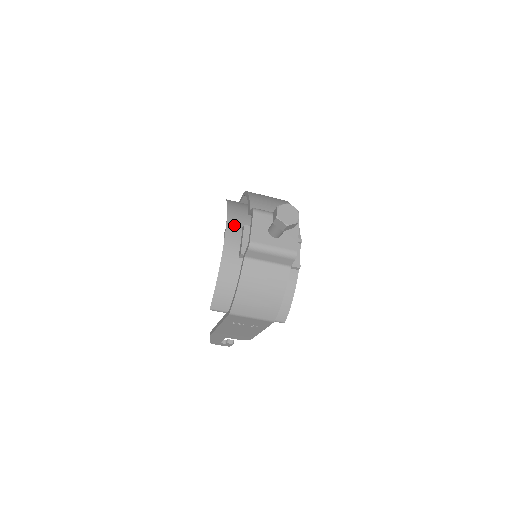
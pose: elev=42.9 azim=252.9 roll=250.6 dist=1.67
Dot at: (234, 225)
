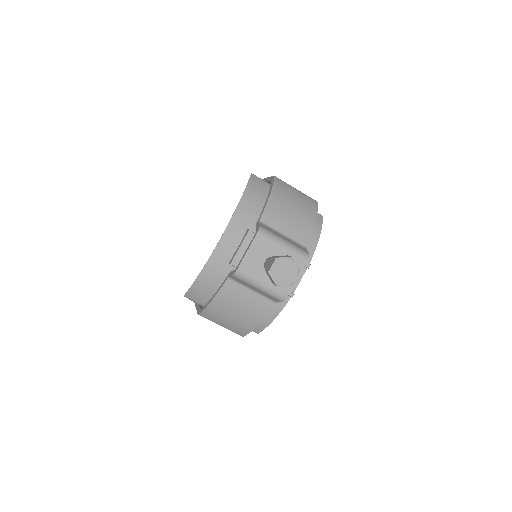
Dot at: (239, 223)
